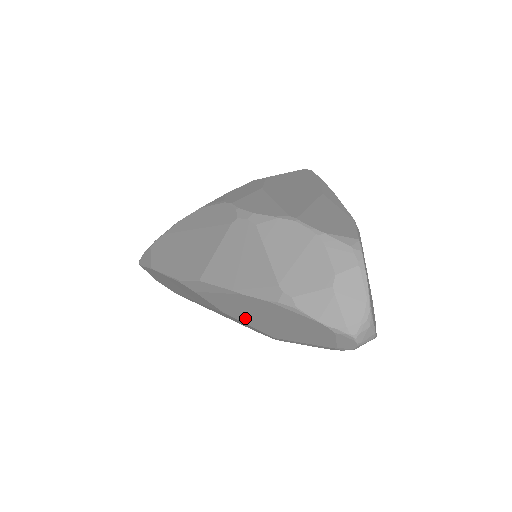
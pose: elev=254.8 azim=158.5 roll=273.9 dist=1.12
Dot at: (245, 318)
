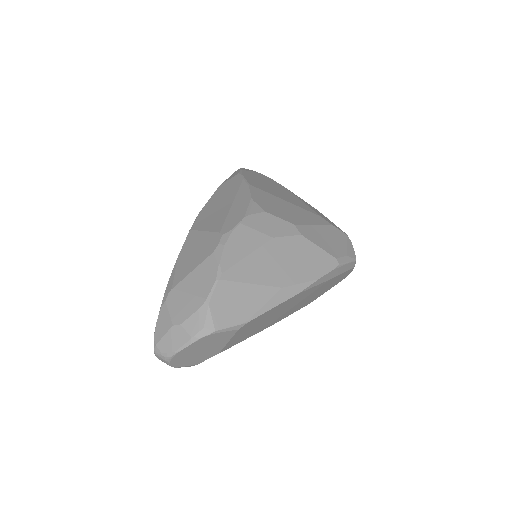
Dot at: occluded
